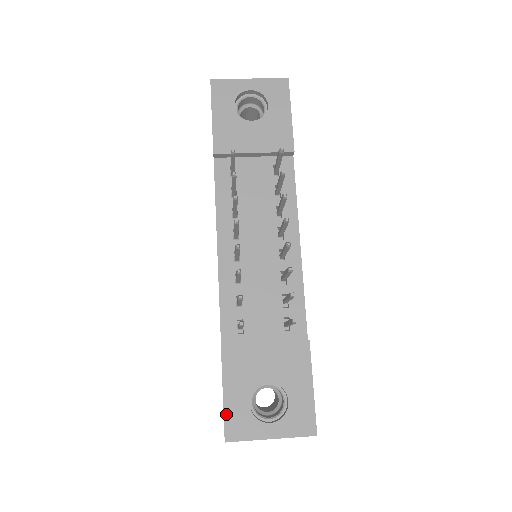
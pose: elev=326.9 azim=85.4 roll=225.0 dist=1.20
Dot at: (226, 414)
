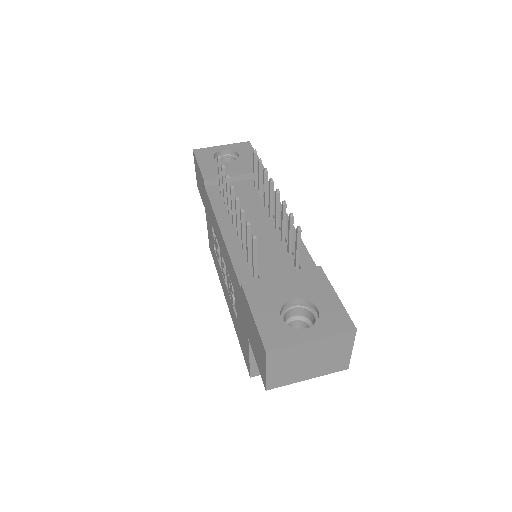
Dot at: (260, 329)
